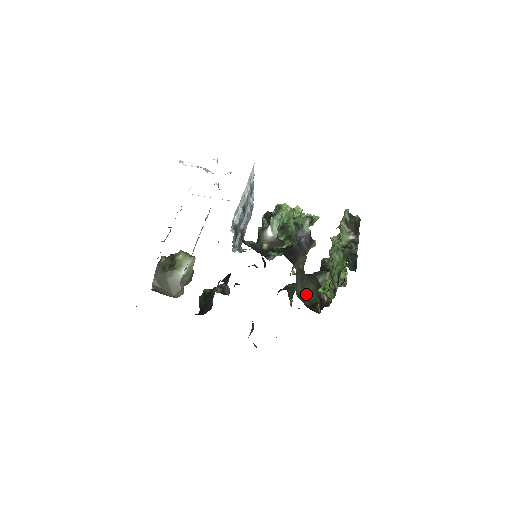
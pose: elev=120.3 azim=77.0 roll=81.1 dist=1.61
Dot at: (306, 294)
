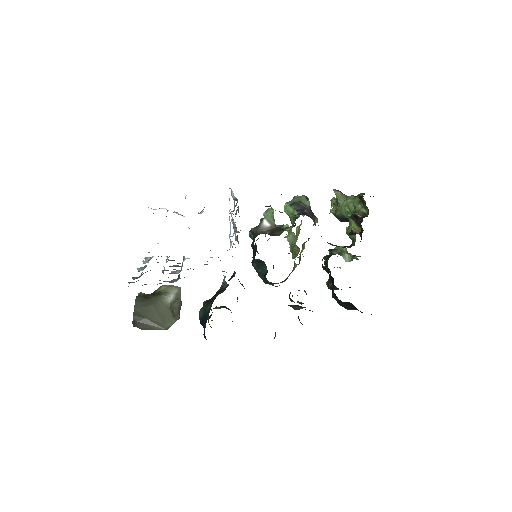
Dot at: occluded
